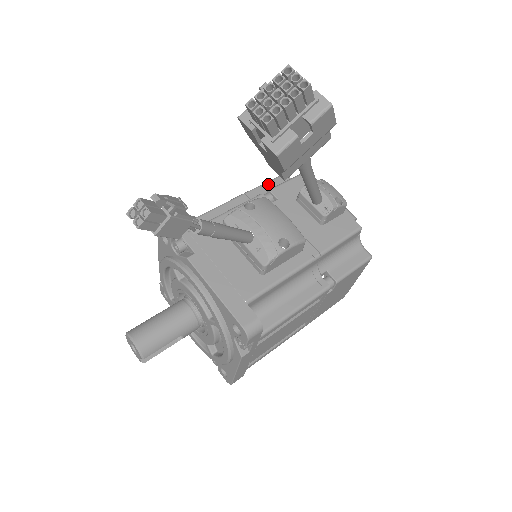
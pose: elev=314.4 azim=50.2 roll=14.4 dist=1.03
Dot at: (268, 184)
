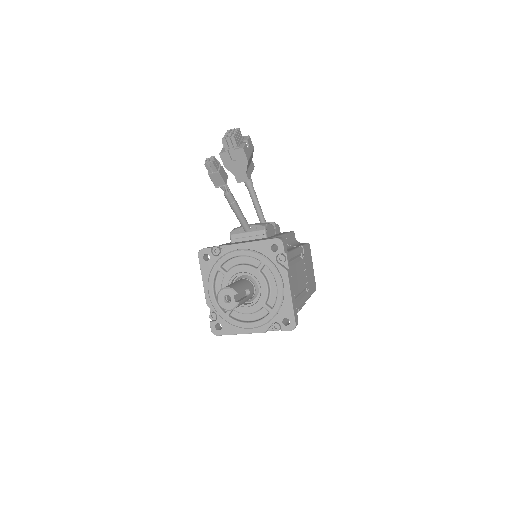
Dot at: occluded
